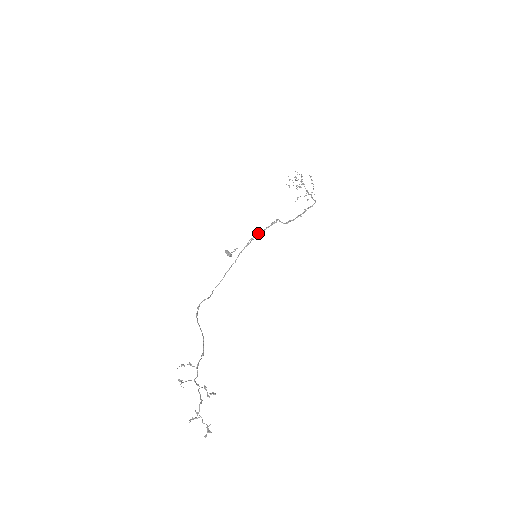
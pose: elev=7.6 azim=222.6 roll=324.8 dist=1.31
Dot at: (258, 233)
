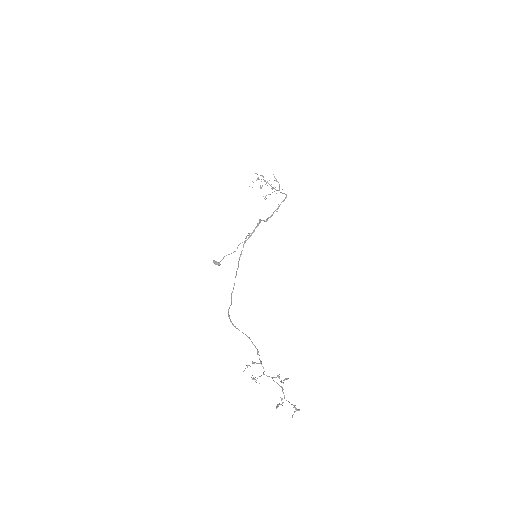
Dot at: (249, 236)
